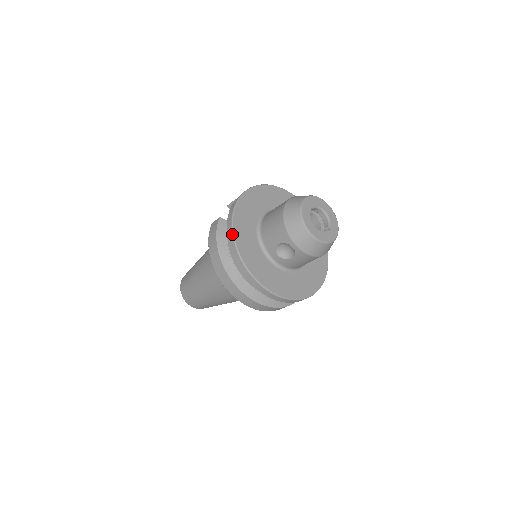
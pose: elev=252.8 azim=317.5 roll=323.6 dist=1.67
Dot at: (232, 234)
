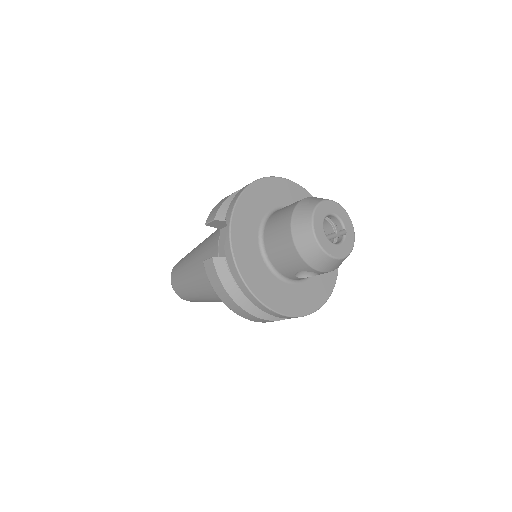
Dot at: (246, 287)
